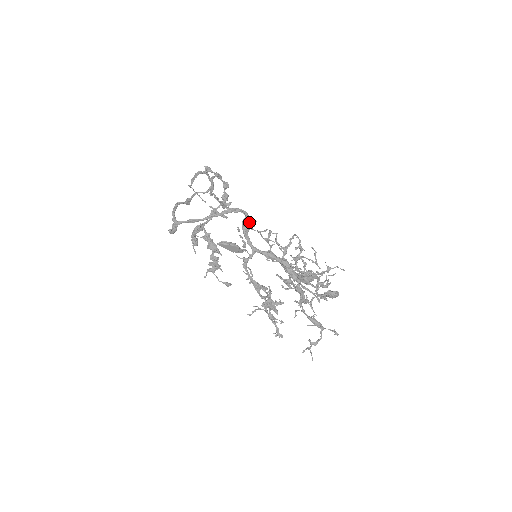
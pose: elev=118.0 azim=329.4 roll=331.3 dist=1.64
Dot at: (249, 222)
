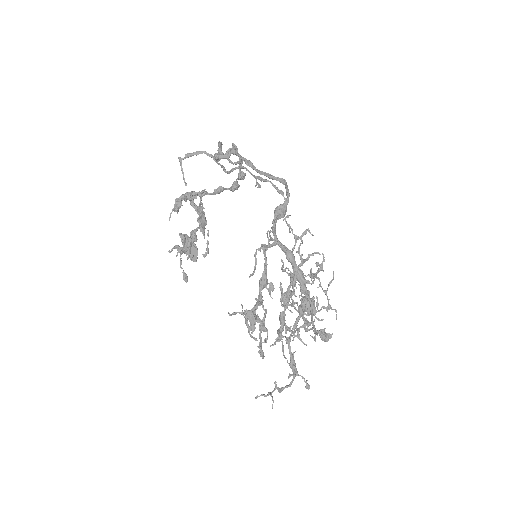
Dot at: (285, 210)
